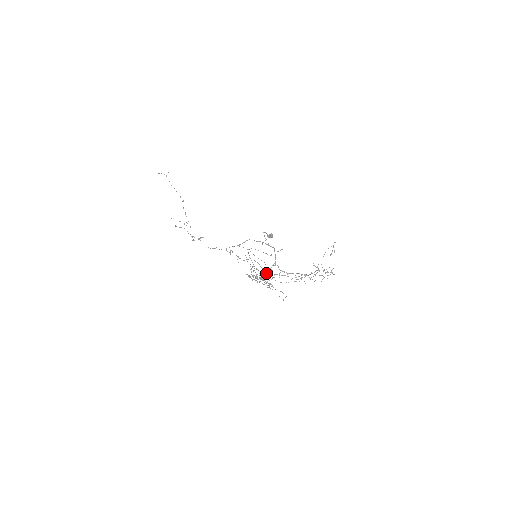
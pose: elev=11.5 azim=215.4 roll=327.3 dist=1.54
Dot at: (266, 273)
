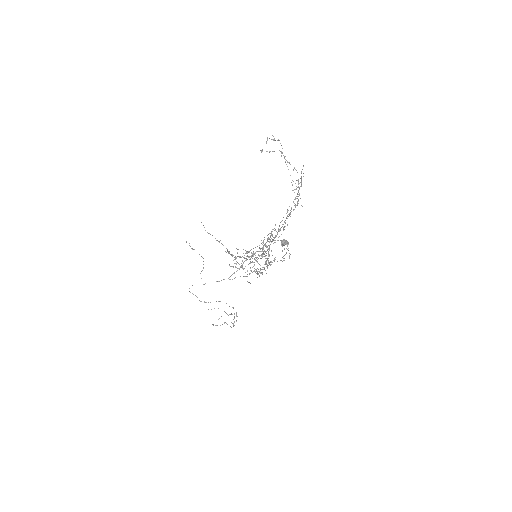
Dot at: (262, 254)
